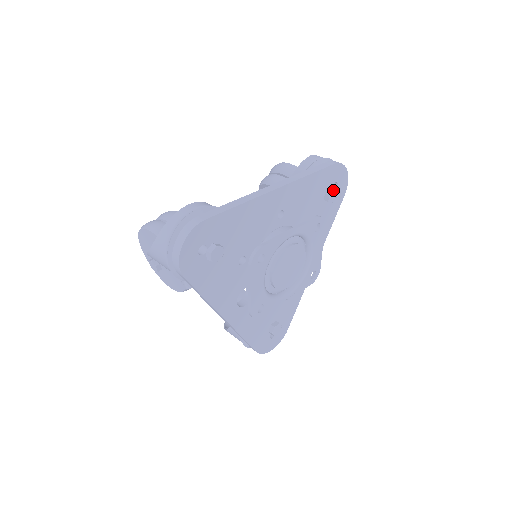
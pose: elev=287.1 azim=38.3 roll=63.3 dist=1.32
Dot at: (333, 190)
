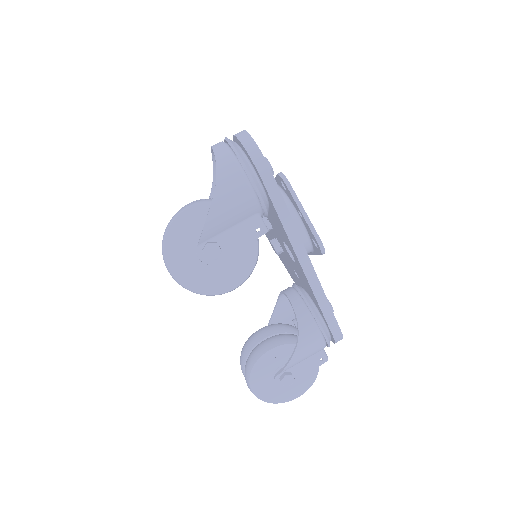
Dot at: occluded
